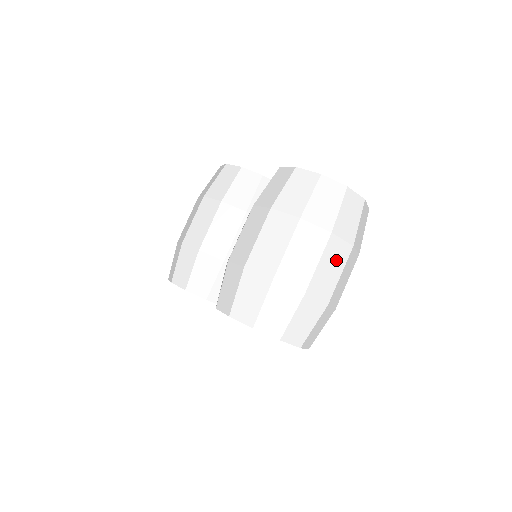
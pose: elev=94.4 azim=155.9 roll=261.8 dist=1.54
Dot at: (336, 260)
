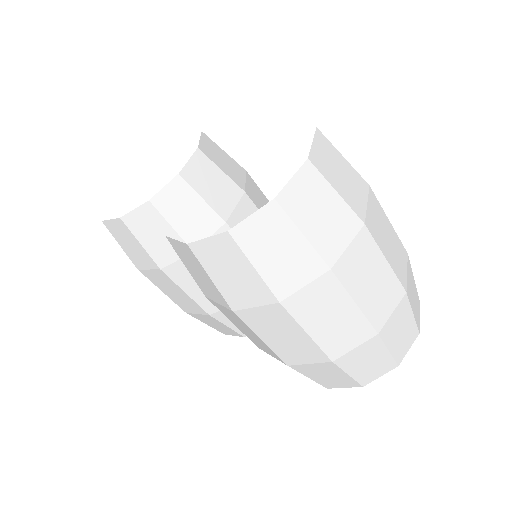
Dot at: (366, 266)
